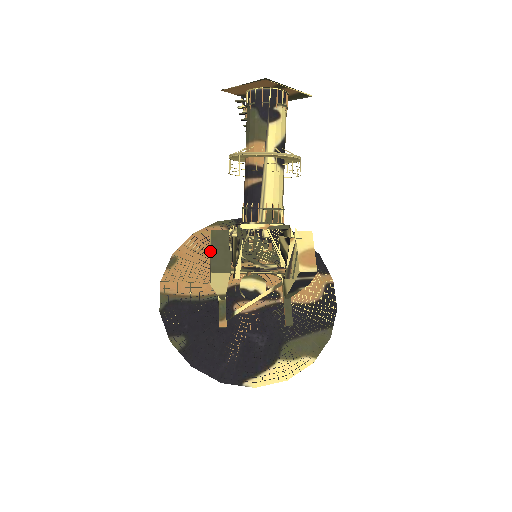
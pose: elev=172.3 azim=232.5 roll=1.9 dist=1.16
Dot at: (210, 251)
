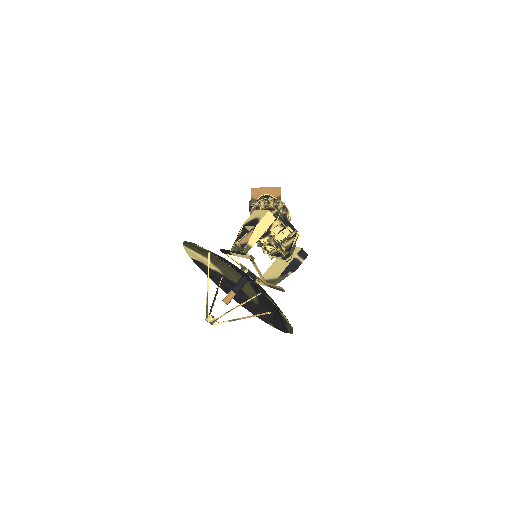
Dot at: (253, 217)
